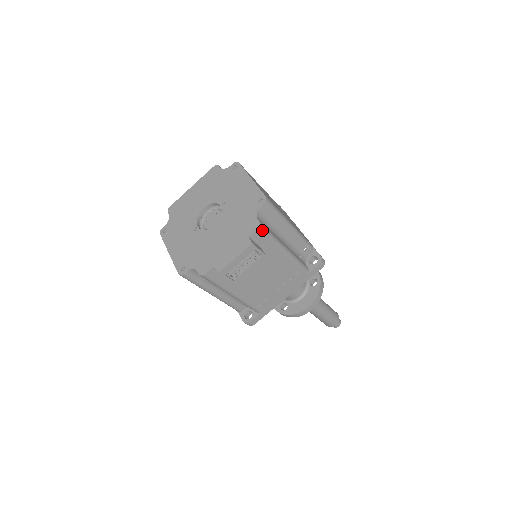
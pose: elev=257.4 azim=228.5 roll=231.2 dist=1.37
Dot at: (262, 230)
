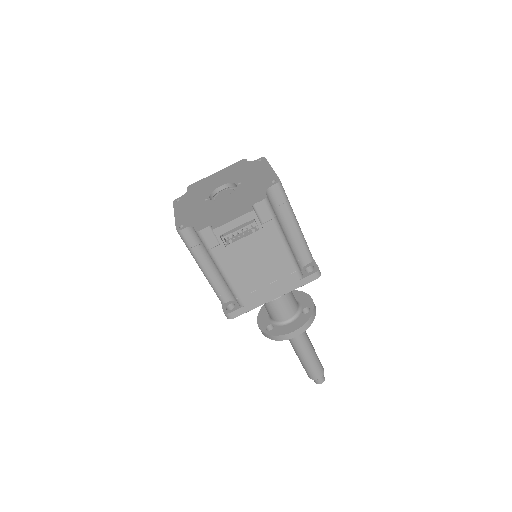
Dot at: (267, 204)
